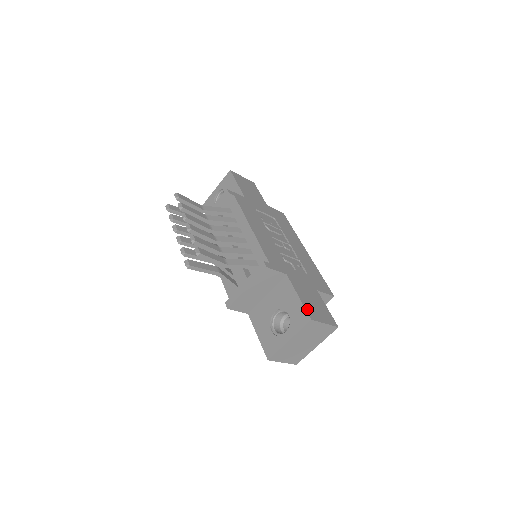
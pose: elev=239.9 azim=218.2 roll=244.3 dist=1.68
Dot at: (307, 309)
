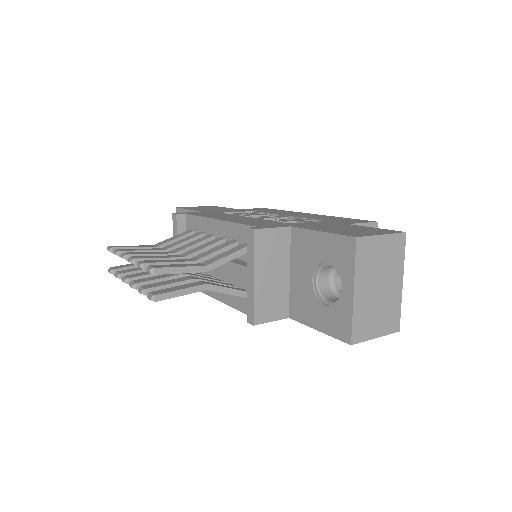
Dot at: (342, 234)
